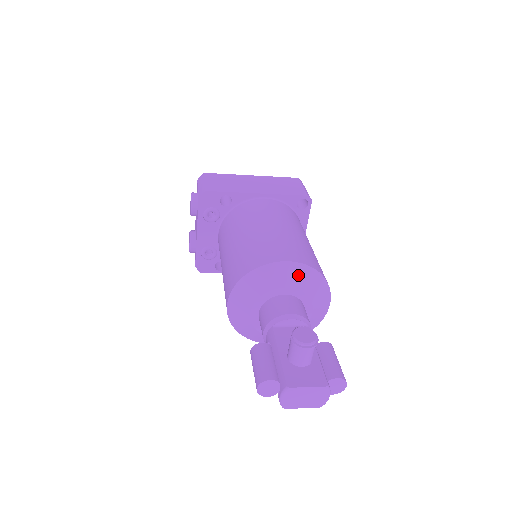
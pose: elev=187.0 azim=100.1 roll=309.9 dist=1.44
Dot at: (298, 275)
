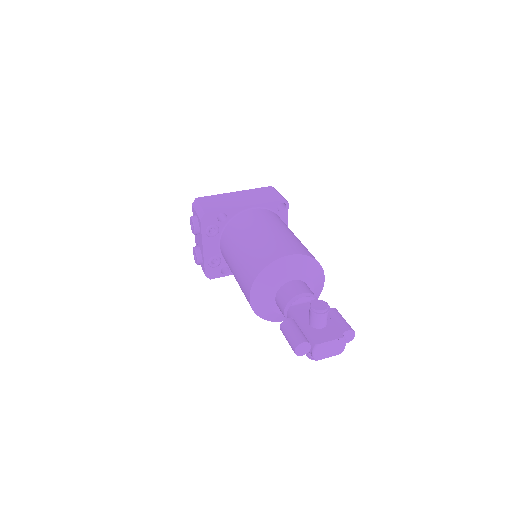
Dot at: (299, 264)
